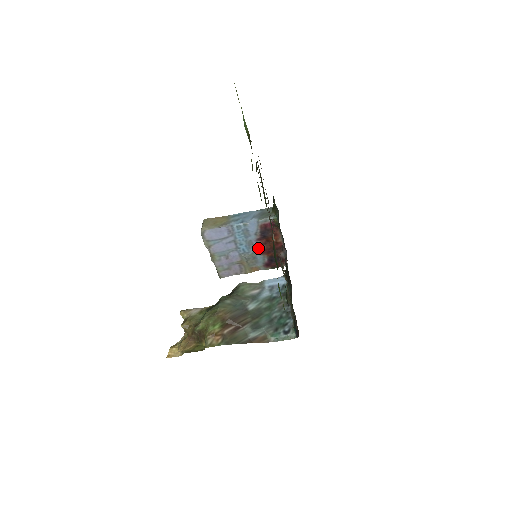
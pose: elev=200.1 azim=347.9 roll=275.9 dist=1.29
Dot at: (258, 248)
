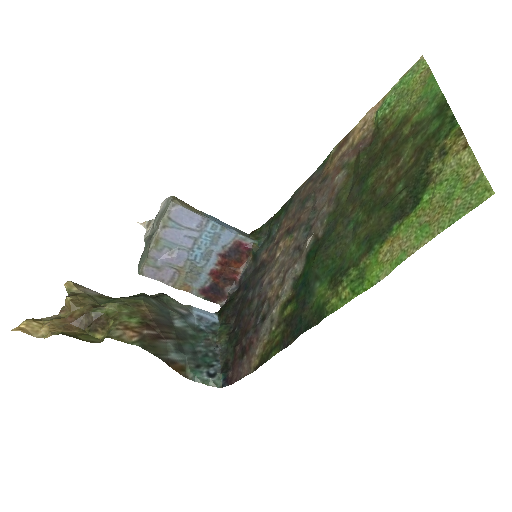
Dot at: (212, 265)
